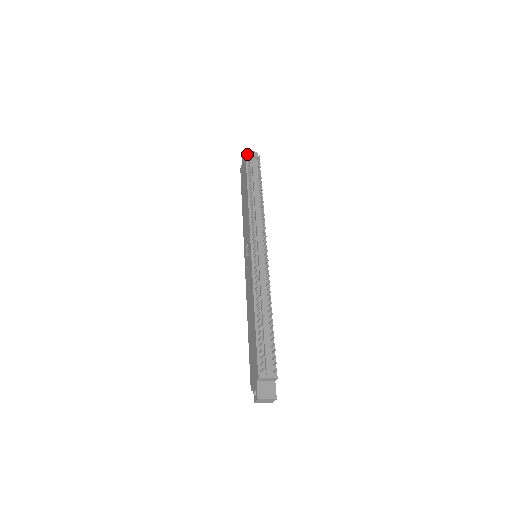
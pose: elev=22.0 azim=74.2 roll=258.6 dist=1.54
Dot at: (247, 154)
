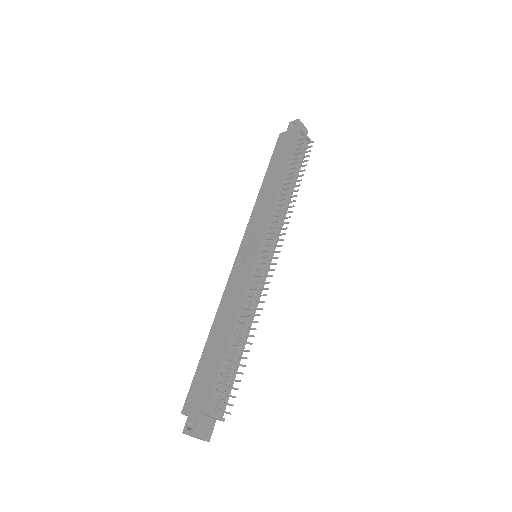
Dot at: occluded
